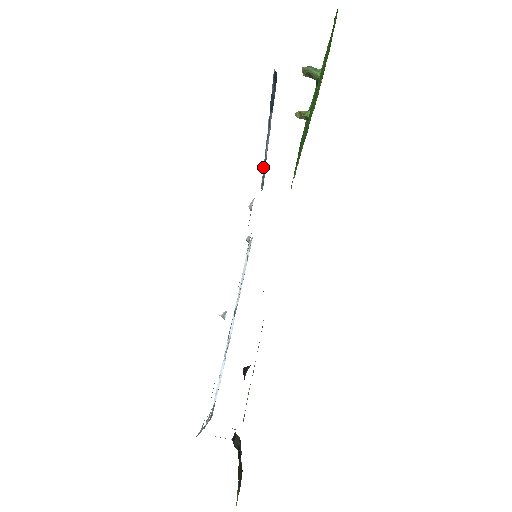
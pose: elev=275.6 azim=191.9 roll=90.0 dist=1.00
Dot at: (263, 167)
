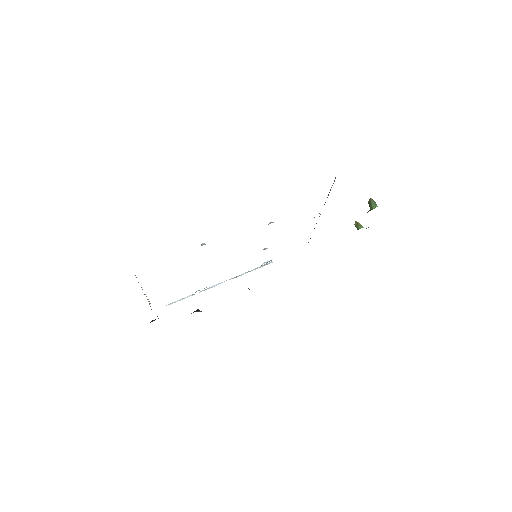
Dot at: occluded
